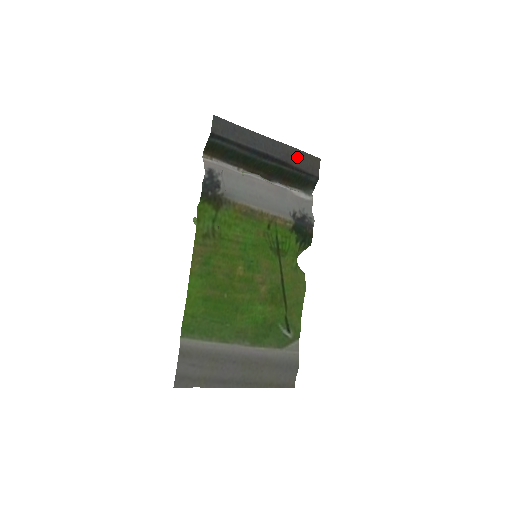
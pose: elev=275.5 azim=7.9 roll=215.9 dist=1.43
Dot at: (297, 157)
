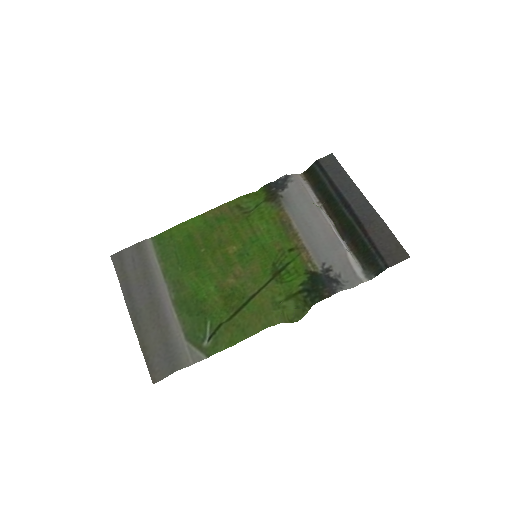
Dot at: (381, 232)
